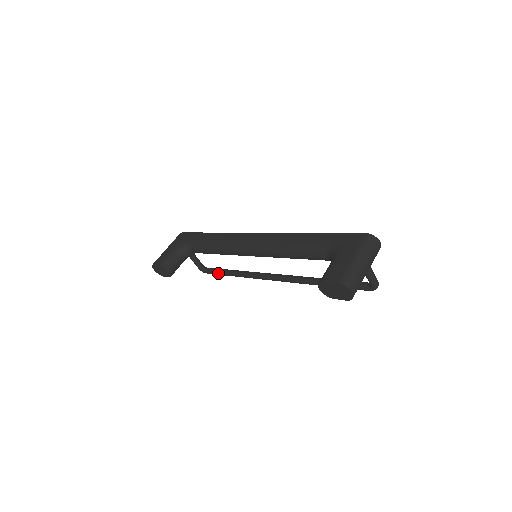
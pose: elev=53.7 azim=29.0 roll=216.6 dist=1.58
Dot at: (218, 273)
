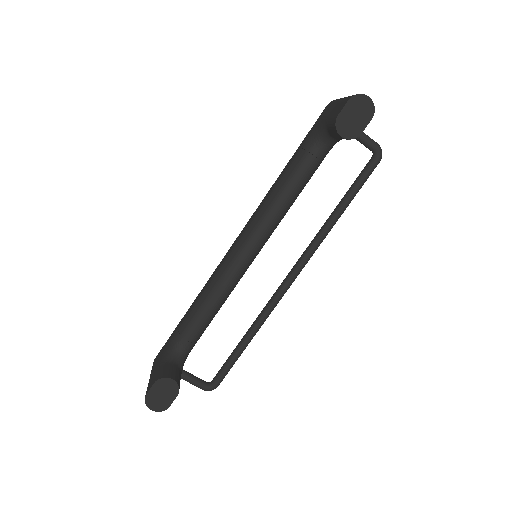
Dot at: (230, 361)
